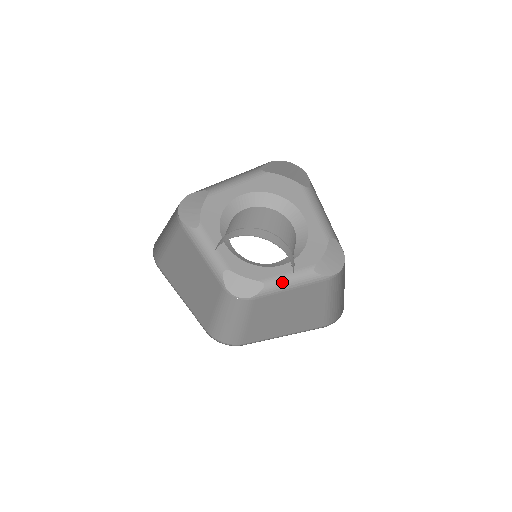
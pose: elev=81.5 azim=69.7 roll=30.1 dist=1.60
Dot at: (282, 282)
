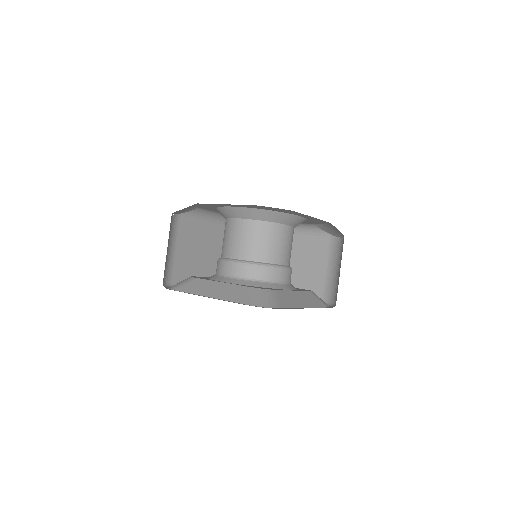
Dot at: occluded
